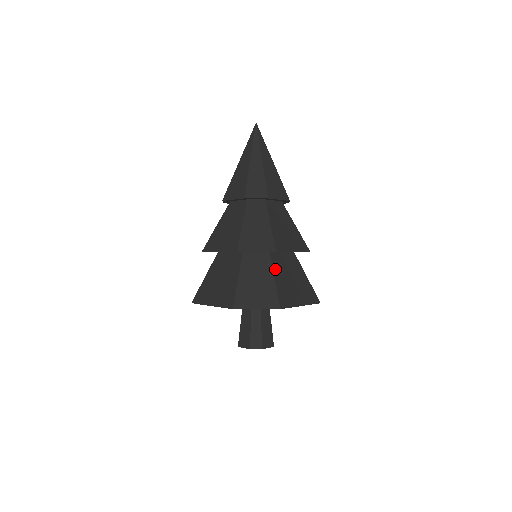
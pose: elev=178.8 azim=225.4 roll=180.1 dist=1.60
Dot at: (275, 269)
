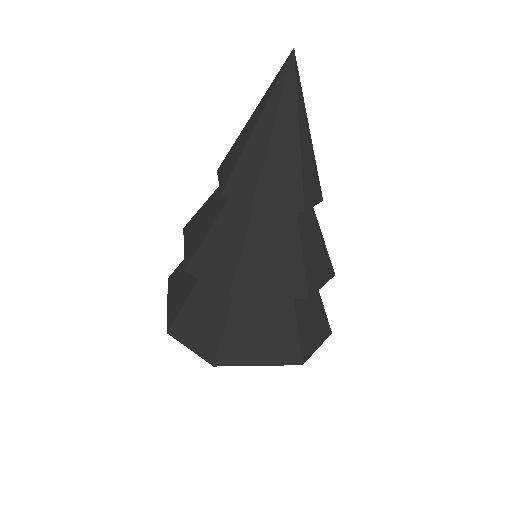
Dot at: (235, 309)
